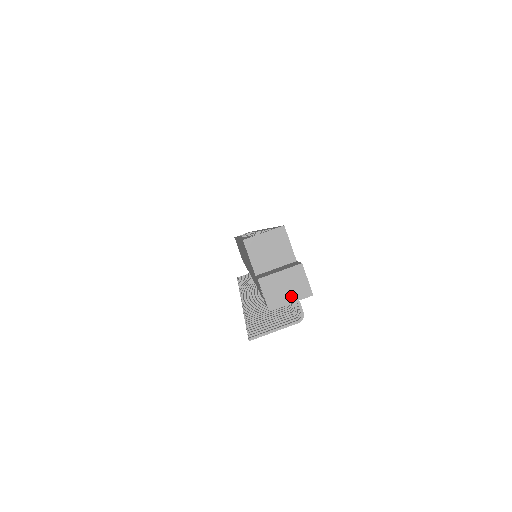
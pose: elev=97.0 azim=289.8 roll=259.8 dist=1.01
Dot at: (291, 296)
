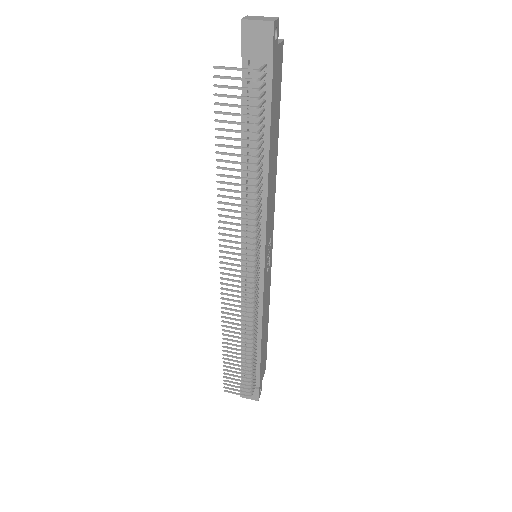
Dot at: (260, 19)
